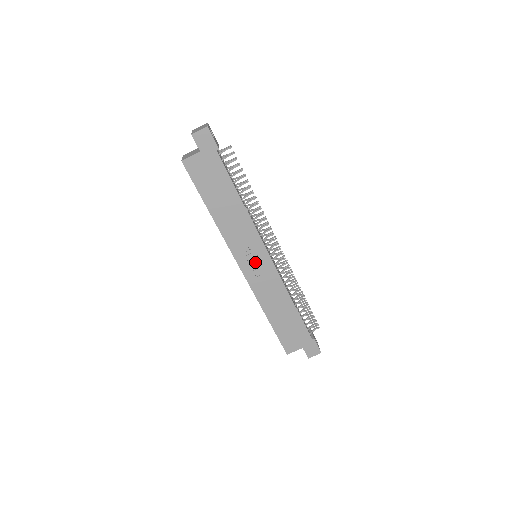
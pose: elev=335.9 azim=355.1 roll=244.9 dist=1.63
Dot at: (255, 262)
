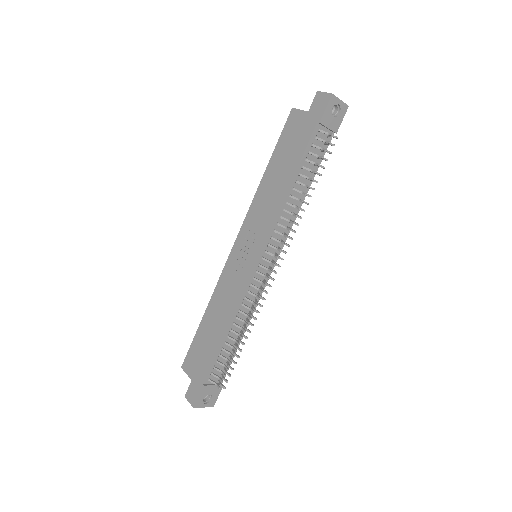
Dot at: (245, 254)
